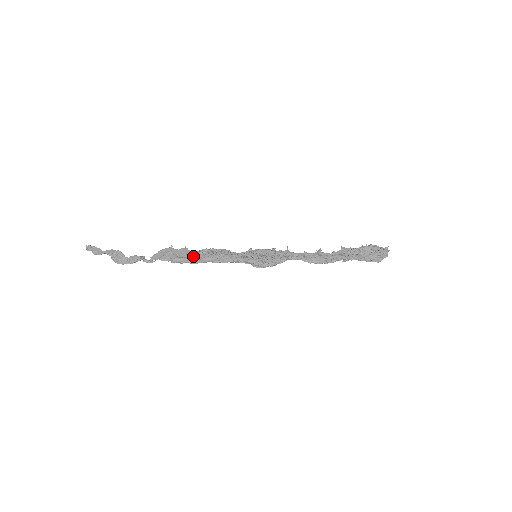
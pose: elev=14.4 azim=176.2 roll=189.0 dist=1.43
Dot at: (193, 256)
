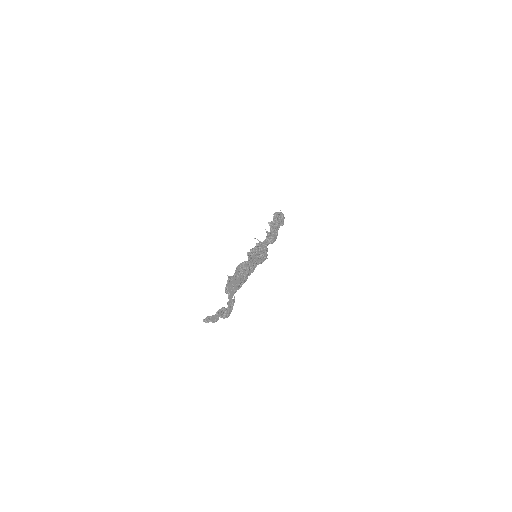
Dot at: (243, 279)
